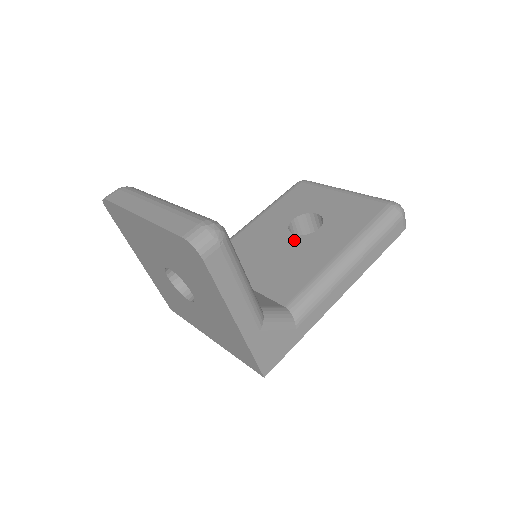
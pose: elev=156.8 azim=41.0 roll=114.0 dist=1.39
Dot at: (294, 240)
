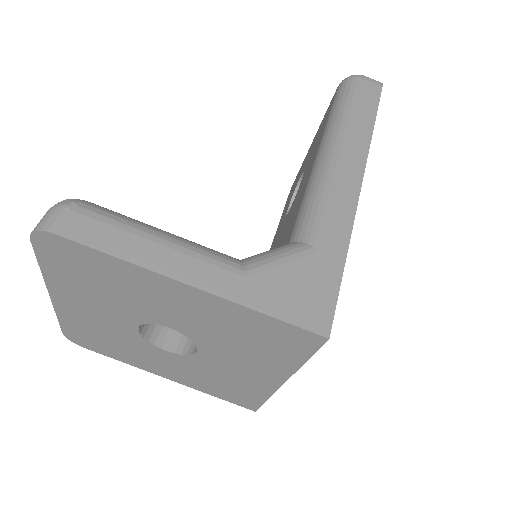
Dot at: (289, 211)
